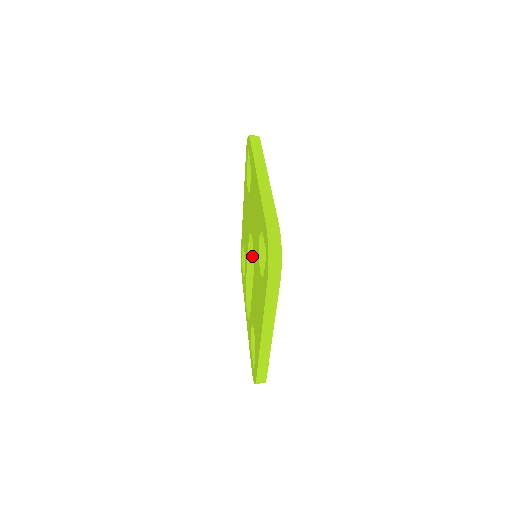
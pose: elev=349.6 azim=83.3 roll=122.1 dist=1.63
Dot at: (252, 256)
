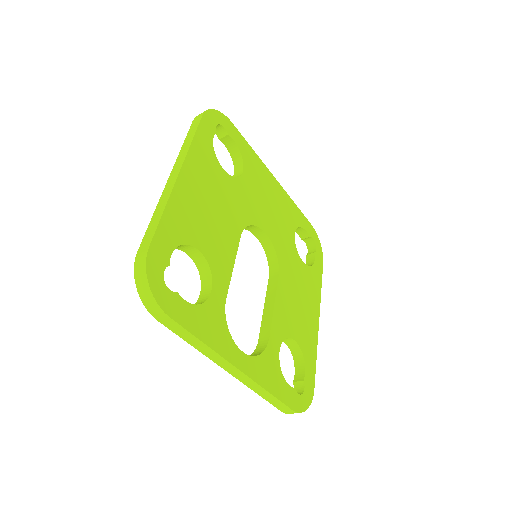
Dot at: (270, 299)
